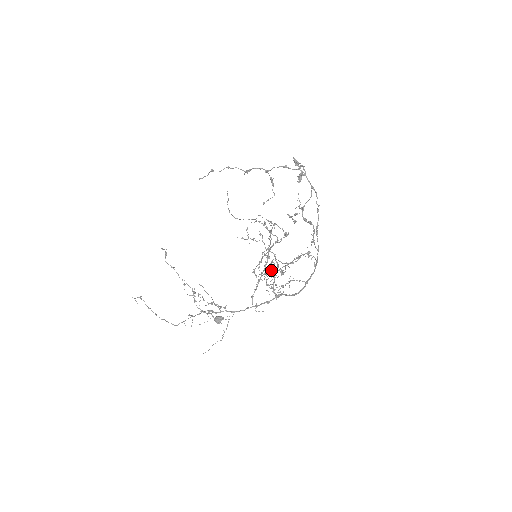
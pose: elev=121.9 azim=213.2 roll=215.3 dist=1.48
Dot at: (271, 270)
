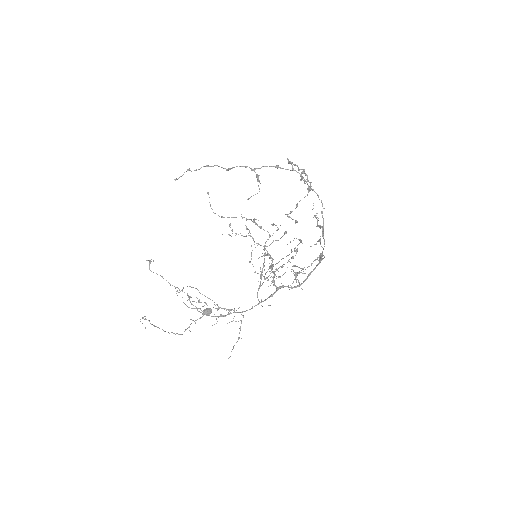
Dot at: (276, 269)
